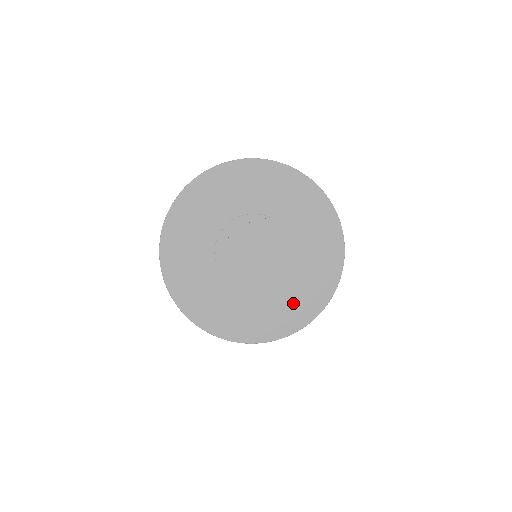
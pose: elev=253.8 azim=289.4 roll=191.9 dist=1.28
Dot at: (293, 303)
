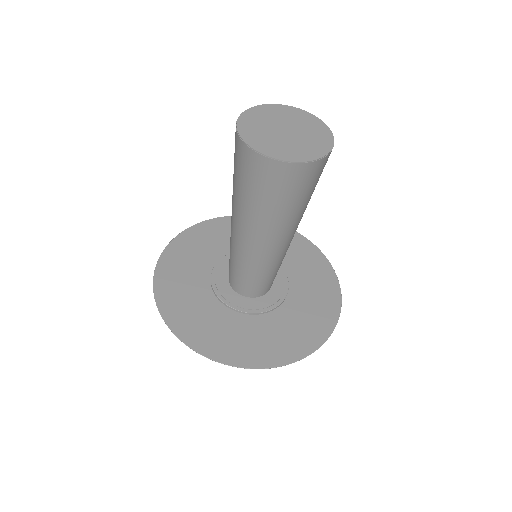
Dot at: (306, 149)
